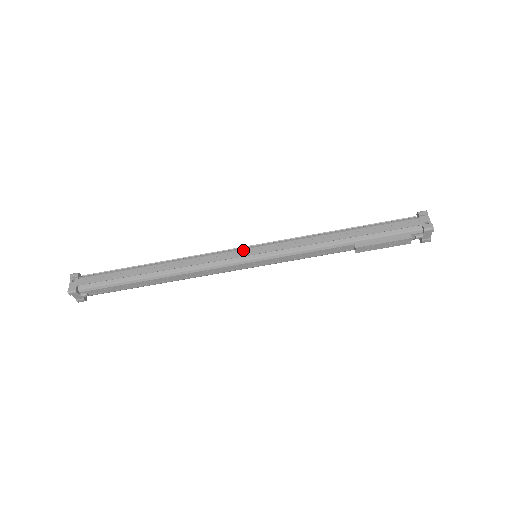
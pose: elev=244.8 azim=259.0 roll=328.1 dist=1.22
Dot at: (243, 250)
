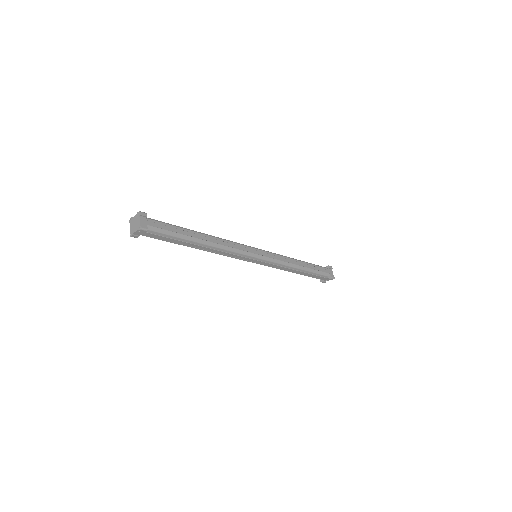
Dot at: (253, 260)
